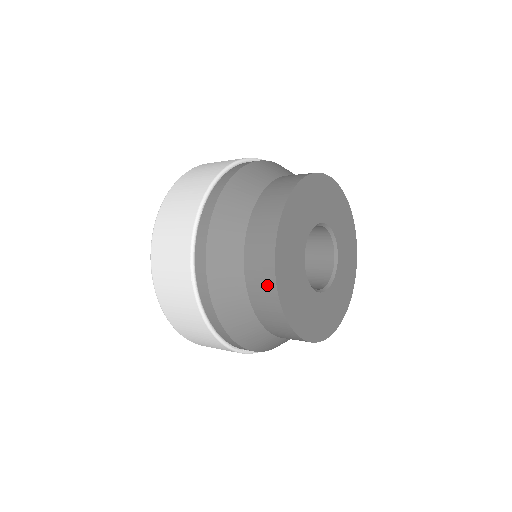
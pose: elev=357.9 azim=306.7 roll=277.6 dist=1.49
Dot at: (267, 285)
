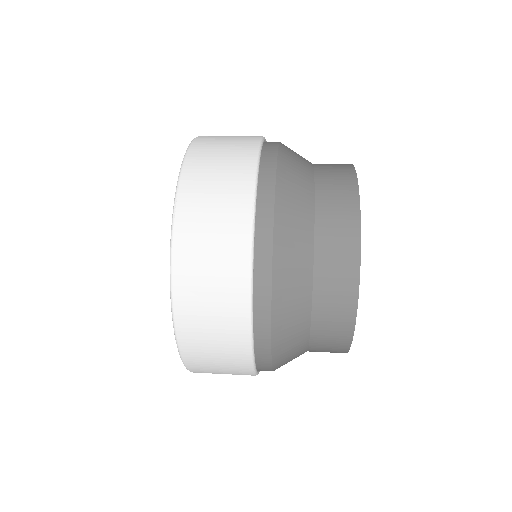
Dot at: (347, 231)
